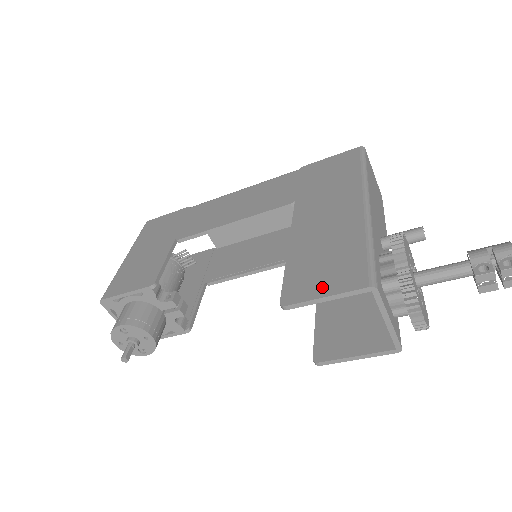
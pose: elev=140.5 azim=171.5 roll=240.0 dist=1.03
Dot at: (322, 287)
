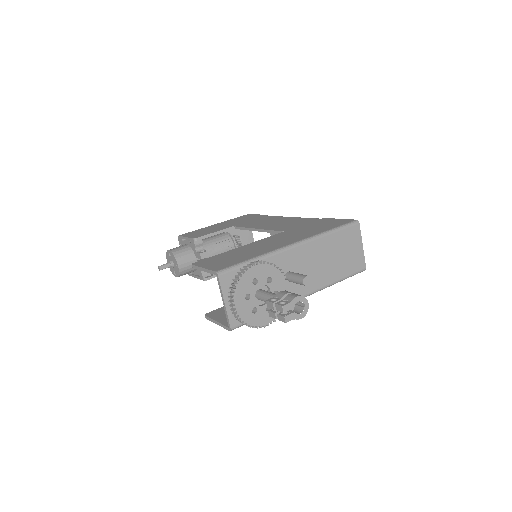
Dot at: (210, 264)
